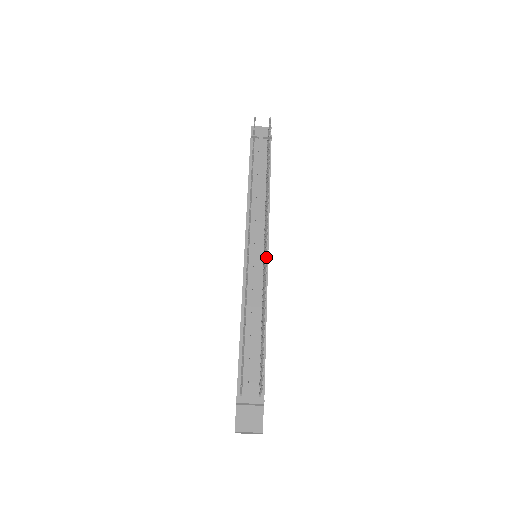
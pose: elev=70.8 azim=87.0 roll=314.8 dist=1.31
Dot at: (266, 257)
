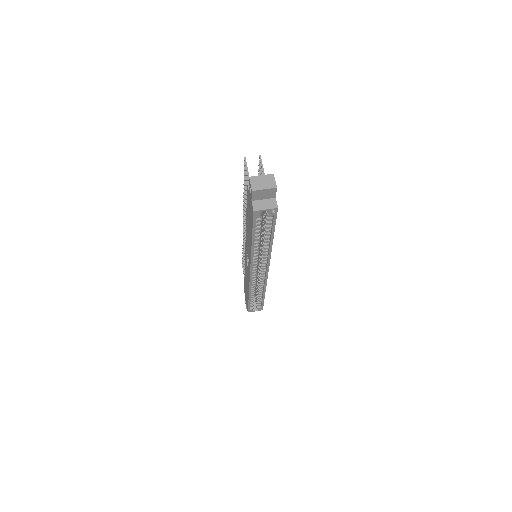
Dot at: occluded
